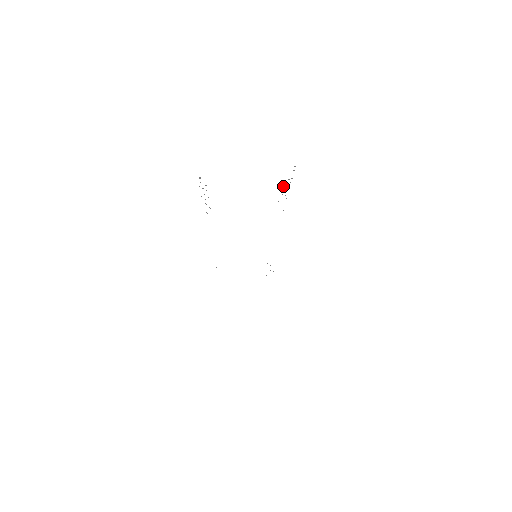
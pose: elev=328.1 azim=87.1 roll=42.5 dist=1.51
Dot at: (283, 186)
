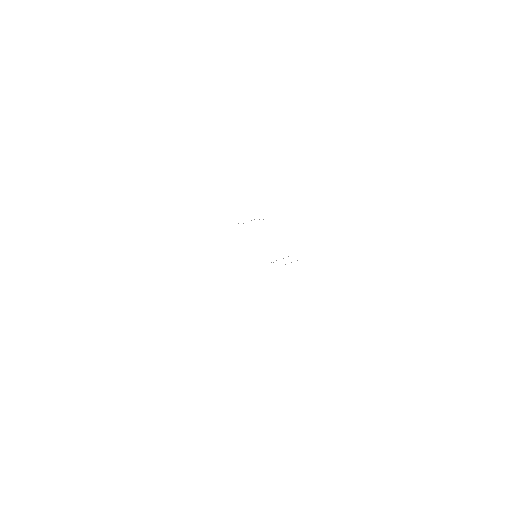
Dot at: occluded
